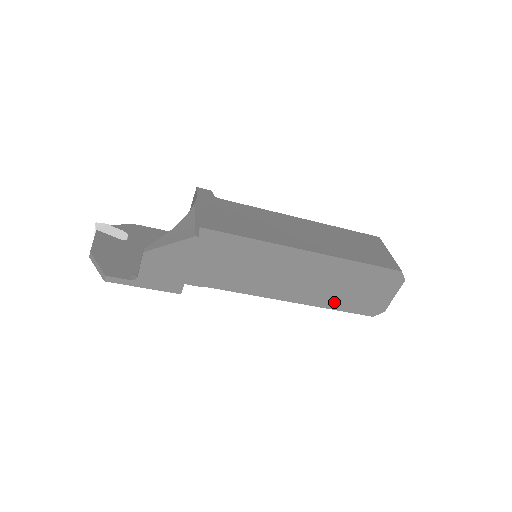
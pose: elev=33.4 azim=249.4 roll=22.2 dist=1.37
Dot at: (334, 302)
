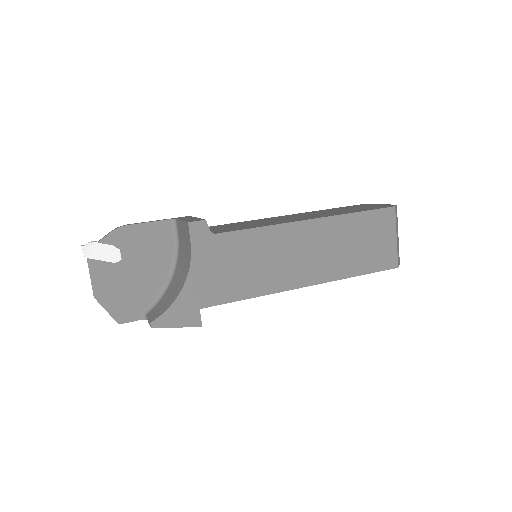
Dot at: occluded
